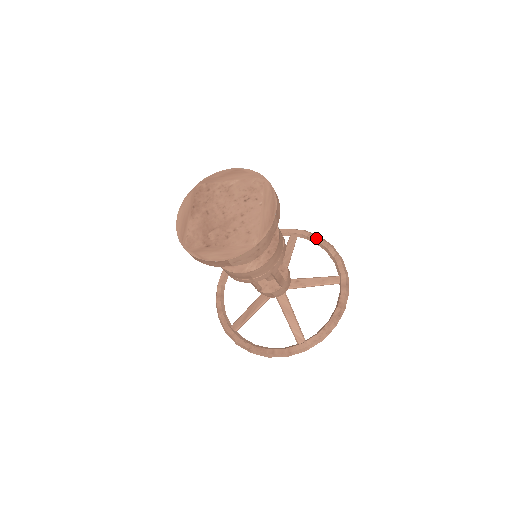
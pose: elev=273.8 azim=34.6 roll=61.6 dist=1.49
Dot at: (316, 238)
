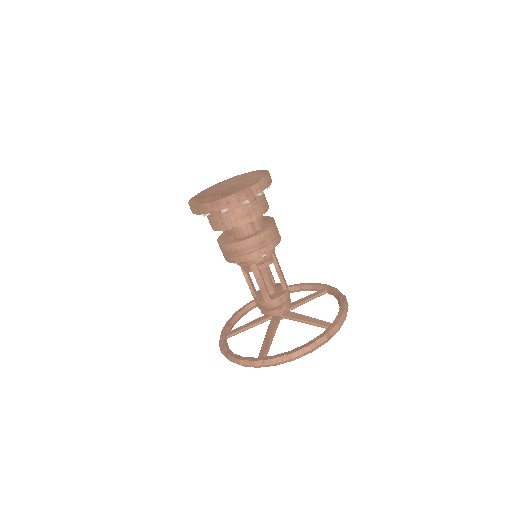
Dot at: occluded
